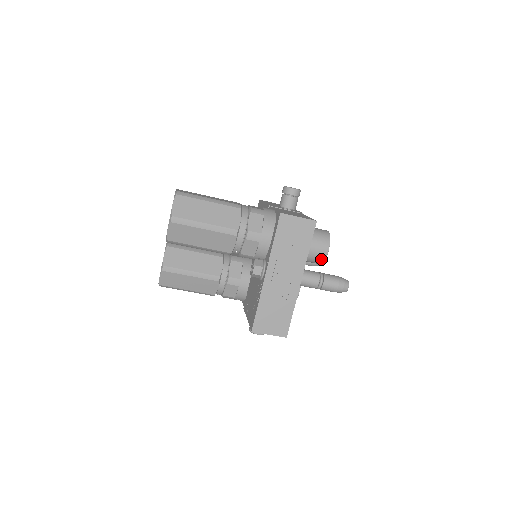
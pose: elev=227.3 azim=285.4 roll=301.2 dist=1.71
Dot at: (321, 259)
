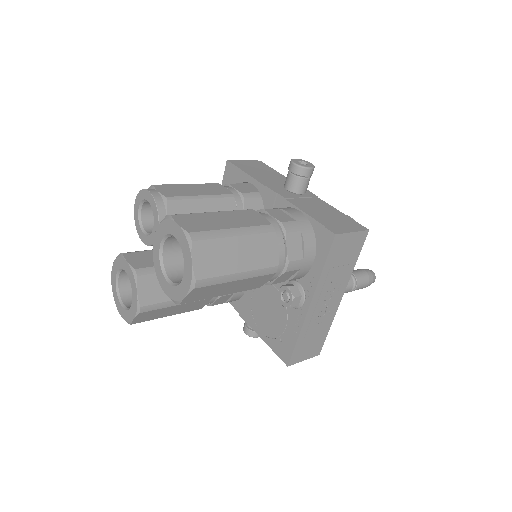
Dot at: occluded
